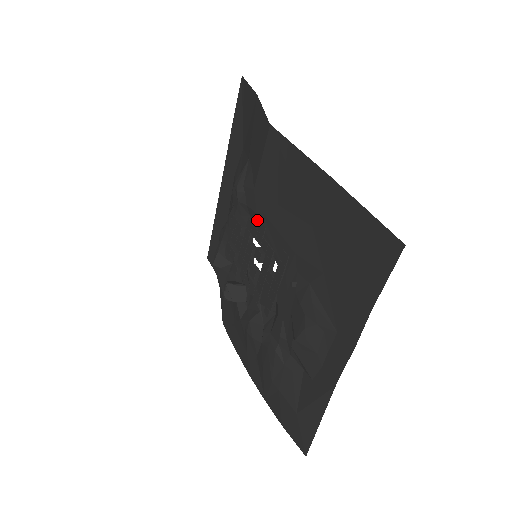
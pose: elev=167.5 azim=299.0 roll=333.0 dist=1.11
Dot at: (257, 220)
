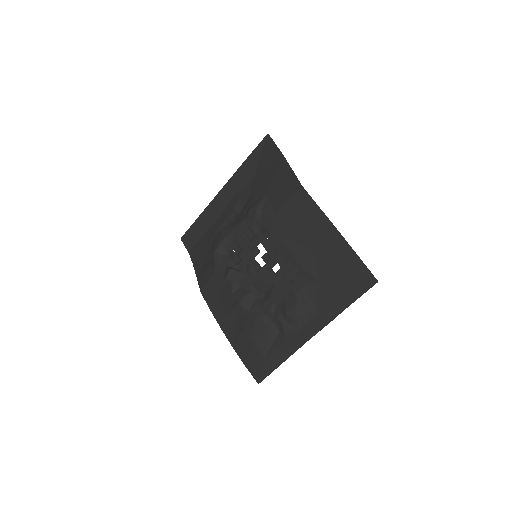
Dot at: (270, 236)
